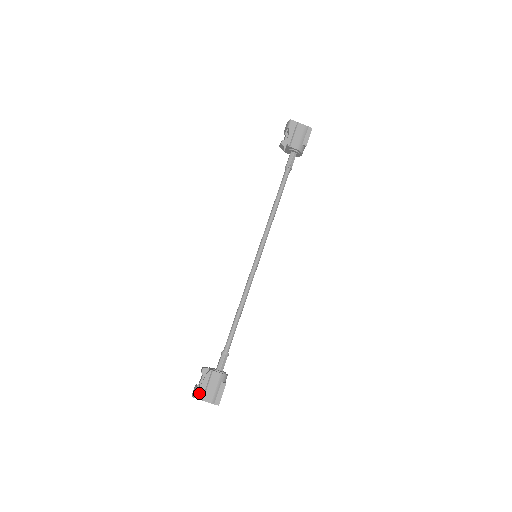
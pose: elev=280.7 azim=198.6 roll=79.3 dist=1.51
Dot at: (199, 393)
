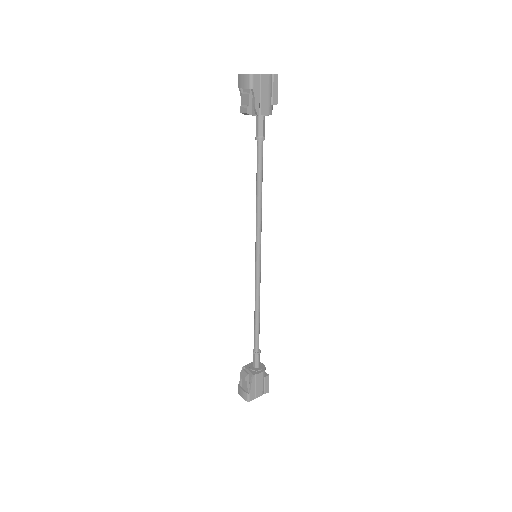
Dot at: (251, 396)
